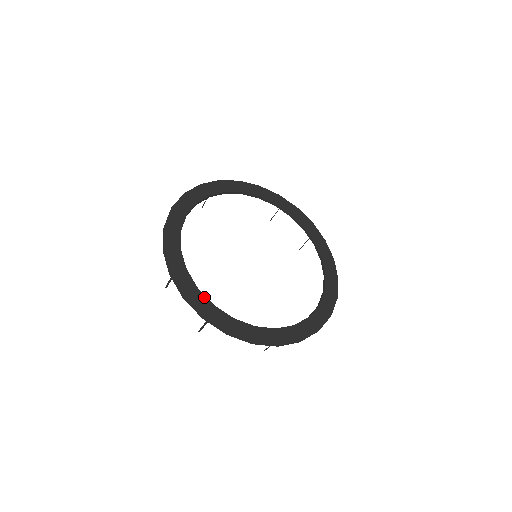
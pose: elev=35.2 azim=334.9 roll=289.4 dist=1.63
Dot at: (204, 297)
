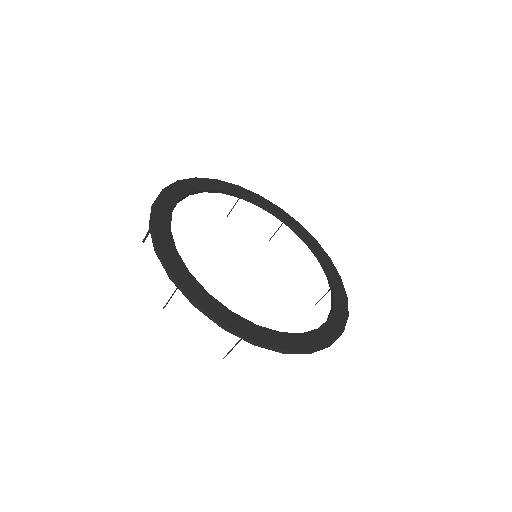
Dot at: (174, 205)
